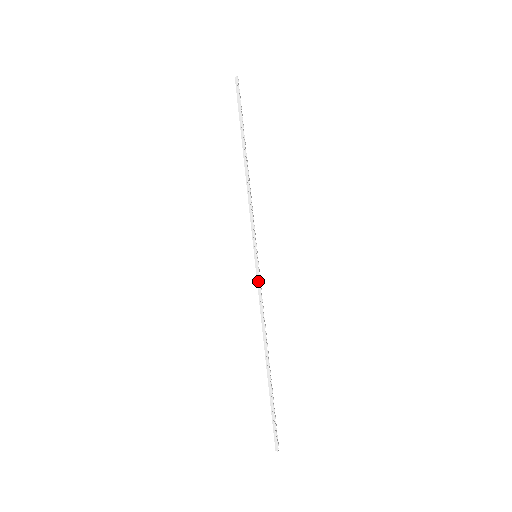
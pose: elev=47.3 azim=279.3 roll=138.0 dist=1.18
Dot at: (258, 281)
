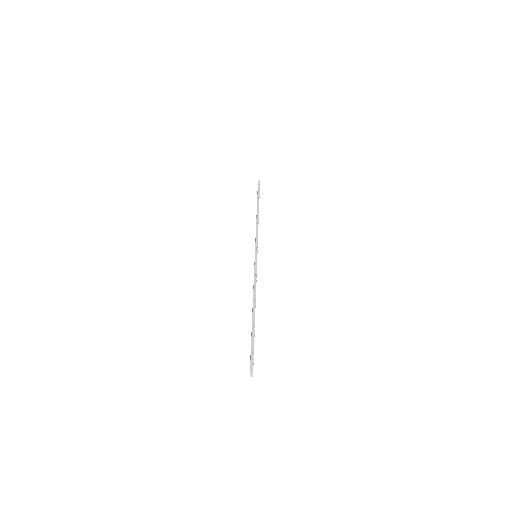
Dot at: (256, 266)
